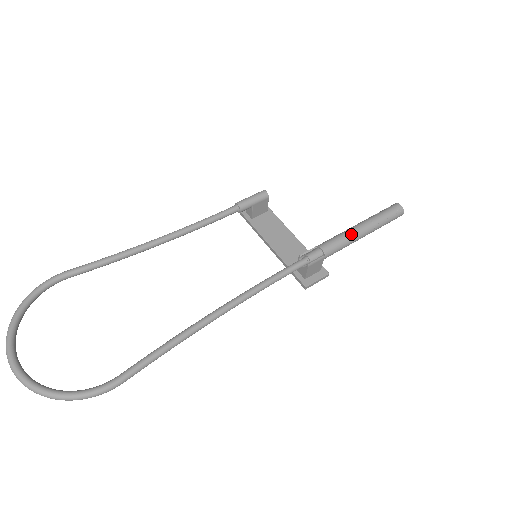
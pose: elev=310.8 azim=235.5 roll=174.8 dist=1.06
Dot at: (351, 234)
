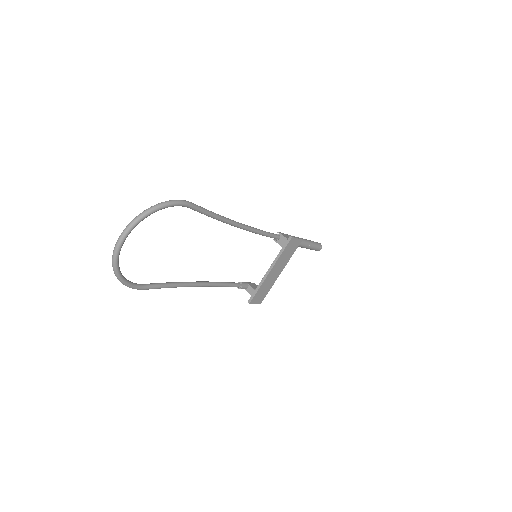
Dot at: occluded
